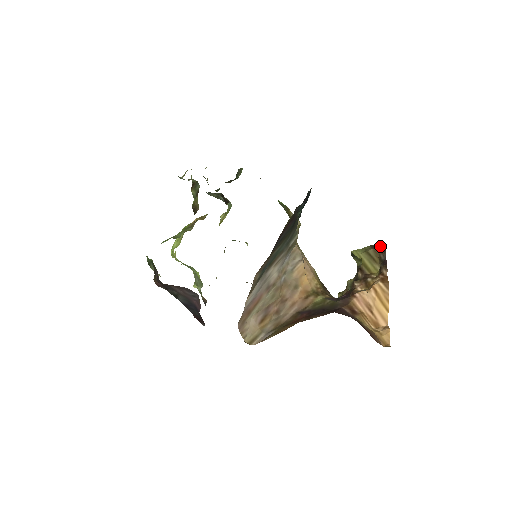
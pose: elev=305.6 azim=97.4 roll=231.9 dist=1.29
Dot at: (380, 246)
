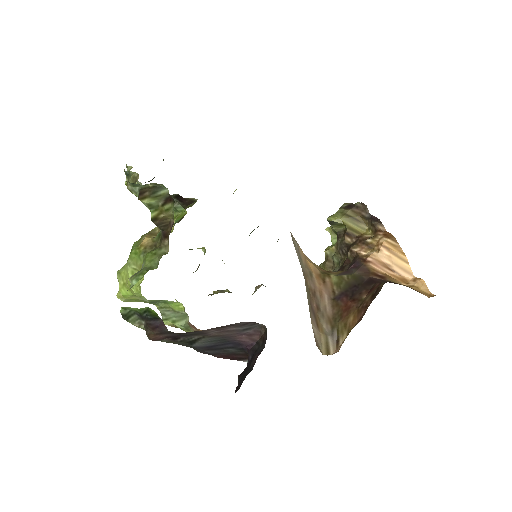
Dot at: (354, 205)
